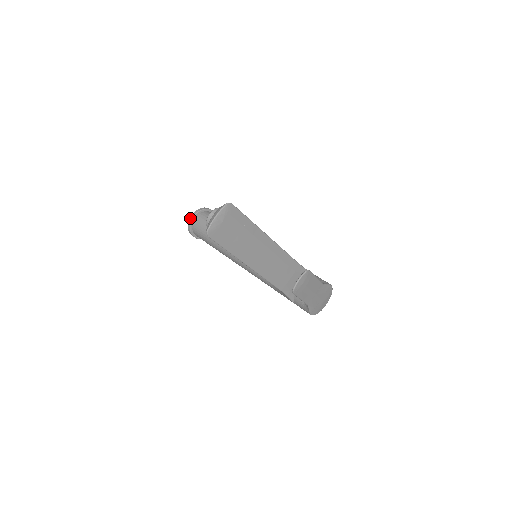
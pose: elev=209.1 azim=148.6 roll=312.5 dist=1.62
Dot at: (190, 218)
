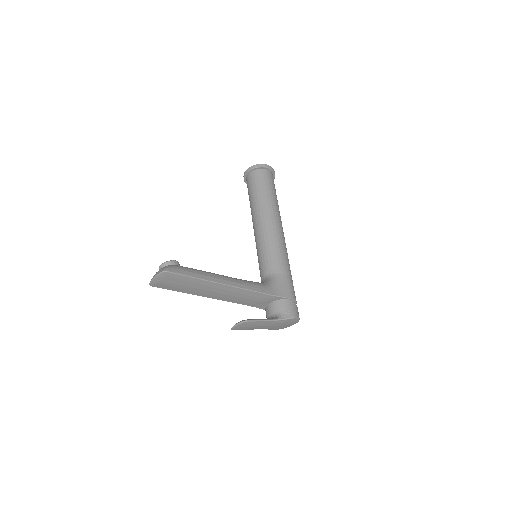
Dot at: (245, 172)
